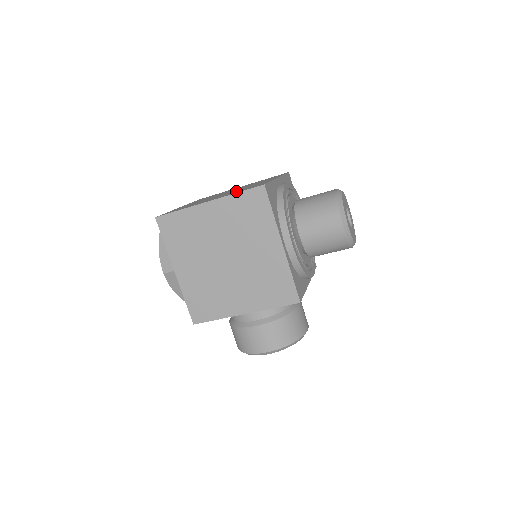
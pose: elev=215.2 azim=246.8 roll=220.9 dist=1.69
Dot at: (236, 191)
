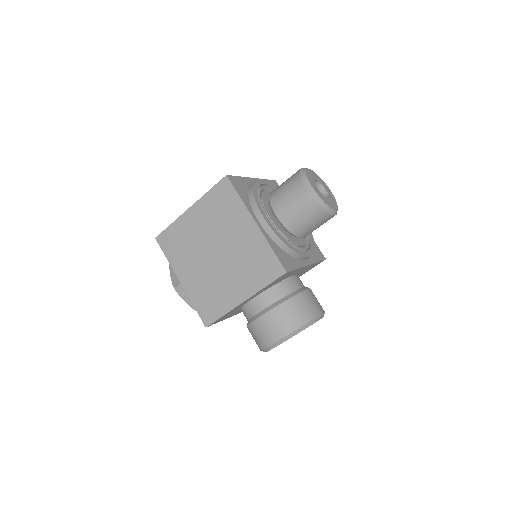
Dot at: occluded
